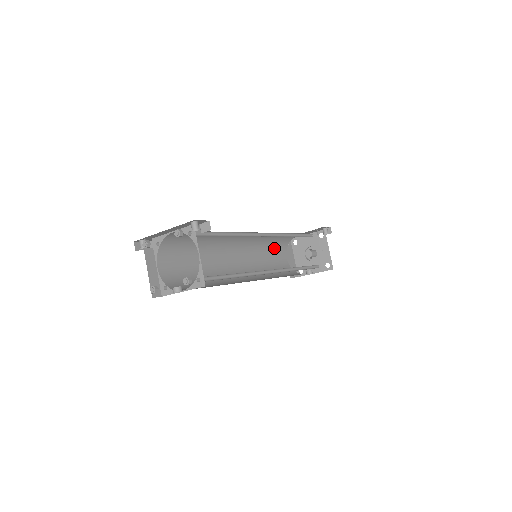
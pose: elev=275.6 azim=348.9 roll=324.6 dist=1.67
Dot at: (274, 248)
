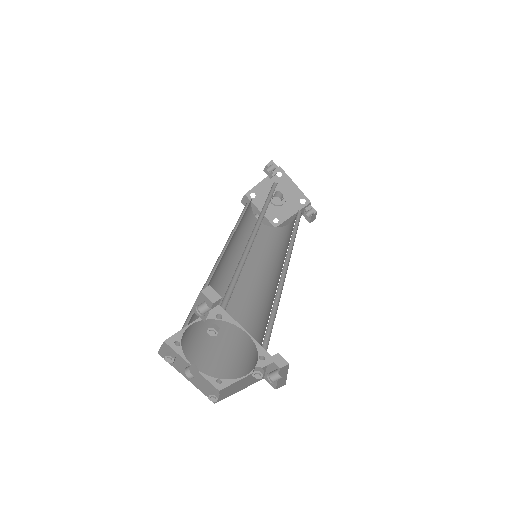
Dot at: occluded
